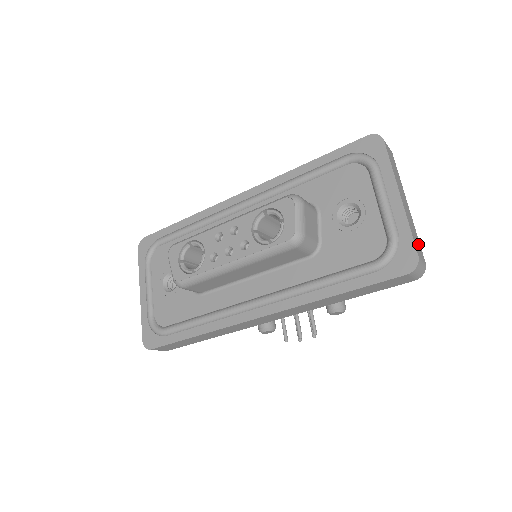
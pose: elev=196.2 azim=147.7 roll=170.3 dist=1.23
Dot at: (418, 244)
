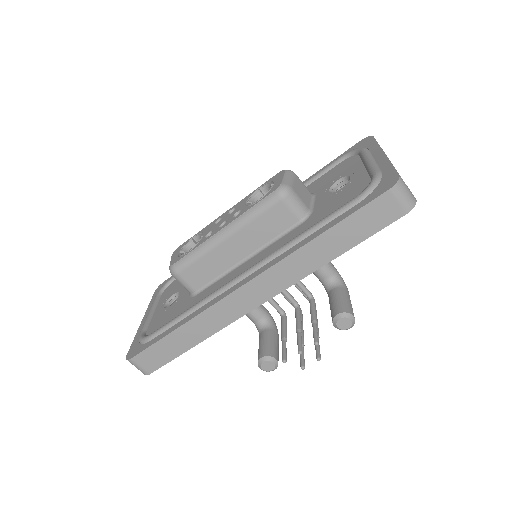
Dot at: occluded
